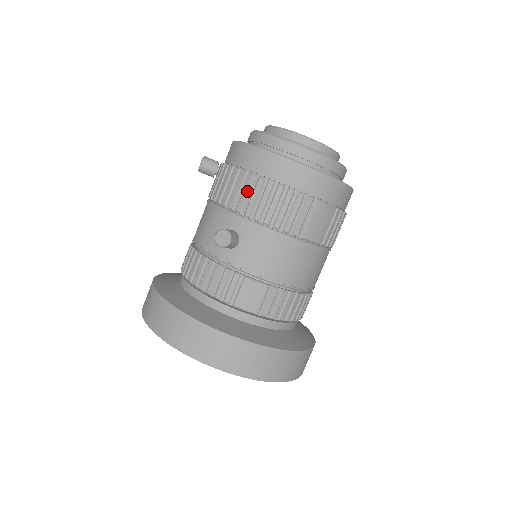
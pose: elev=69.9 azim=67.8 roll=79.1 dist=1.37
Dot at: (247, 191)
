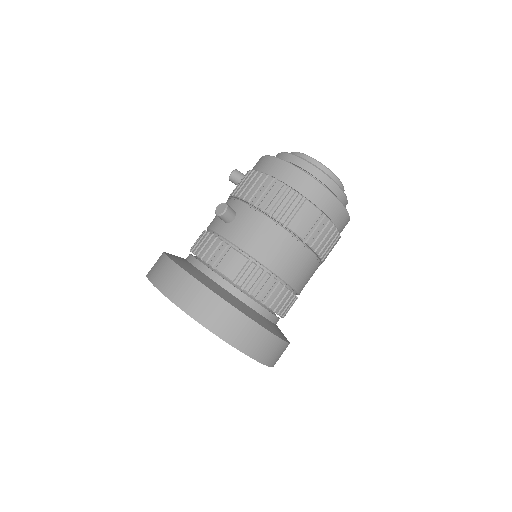
Dot at: (253, 184)
